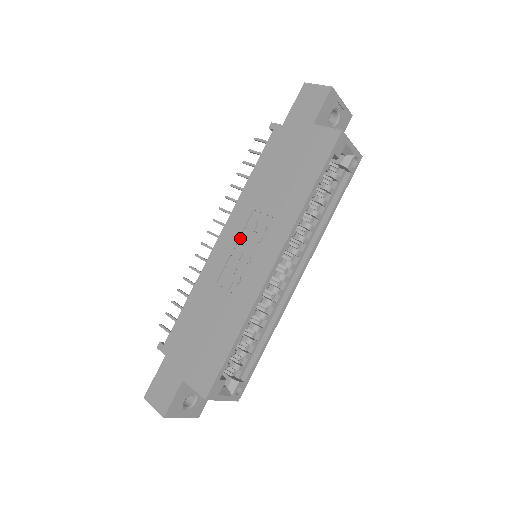
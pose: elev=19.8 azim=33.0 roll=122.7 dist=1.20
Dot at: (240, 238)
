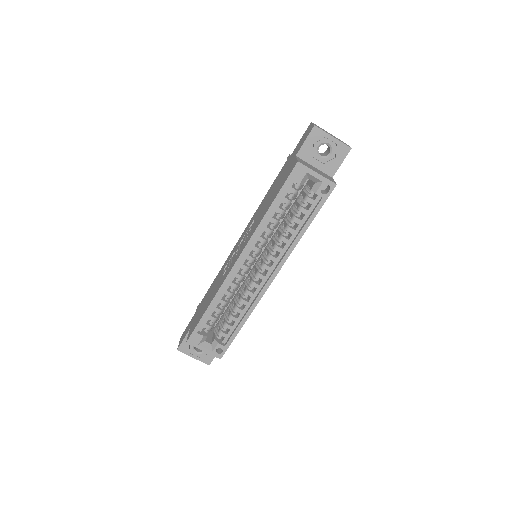
Dot at: occluded
